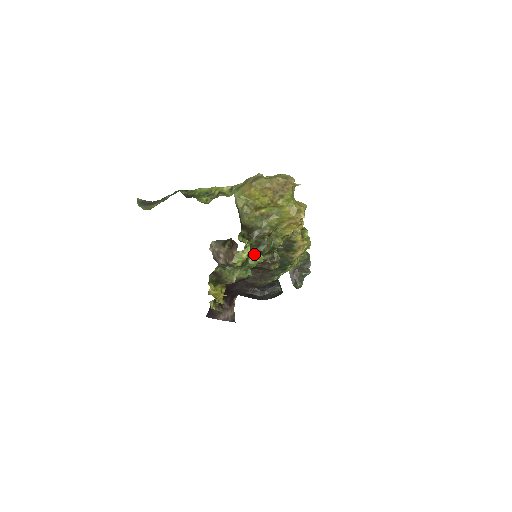
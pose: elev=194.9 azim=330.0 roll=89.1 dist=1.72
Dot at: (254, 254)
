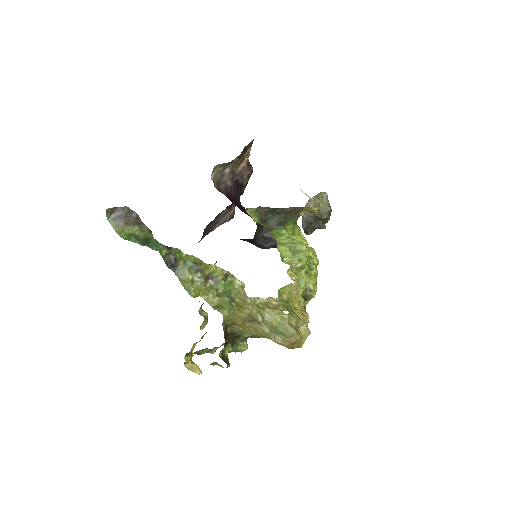
Dot at: (238, 344)
